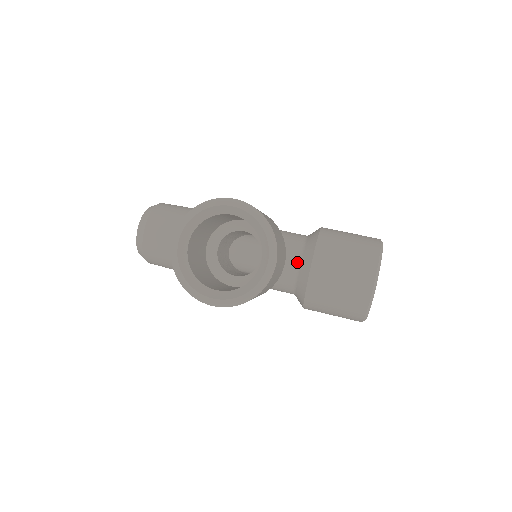
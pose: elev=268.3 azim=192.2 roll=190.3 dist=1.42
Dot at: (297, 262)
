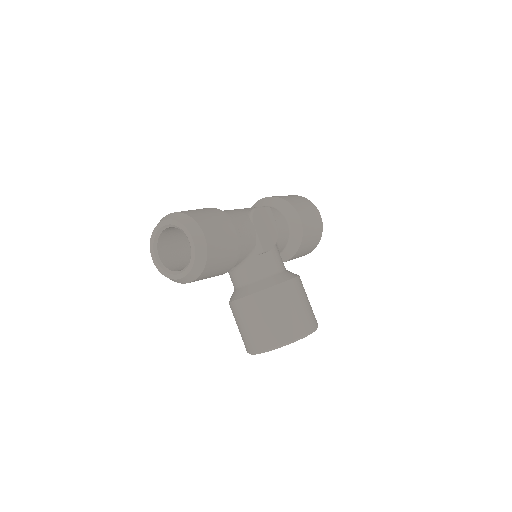
Dot at: occluded
